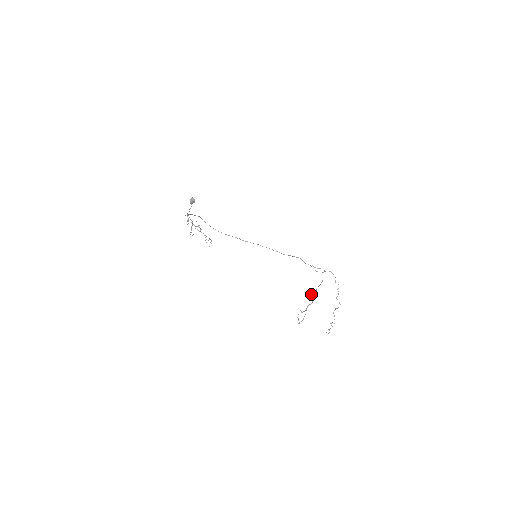
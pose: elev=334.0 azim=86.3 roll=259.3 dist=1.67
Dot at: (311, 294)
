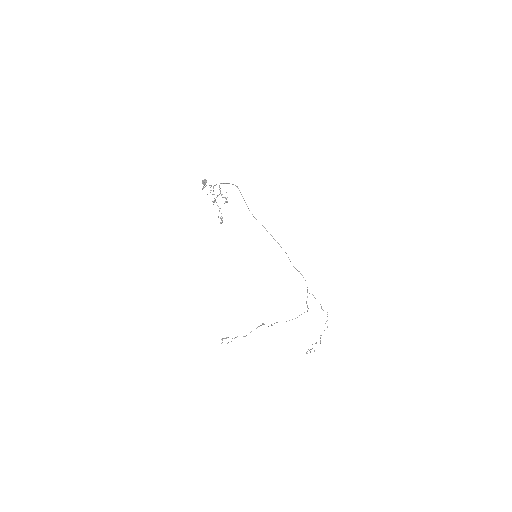
Dot at: occluded
